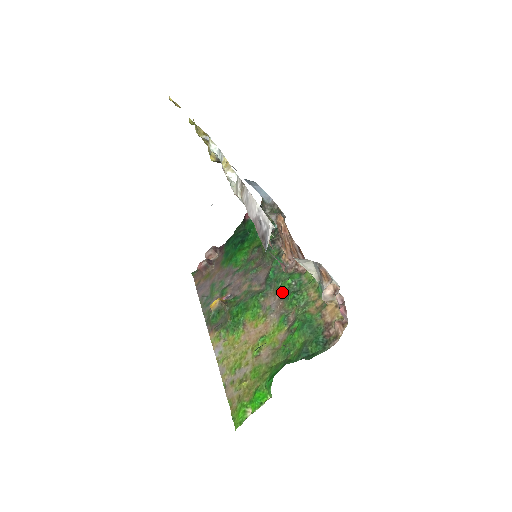
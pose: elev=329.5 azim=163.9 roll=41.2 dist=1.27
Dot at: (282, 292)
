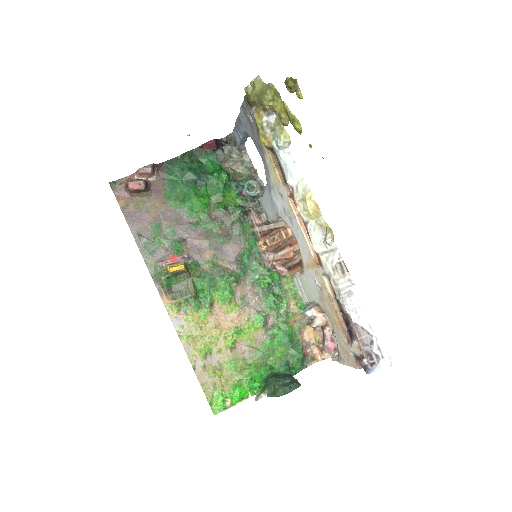
Dot at: (259, 287)
